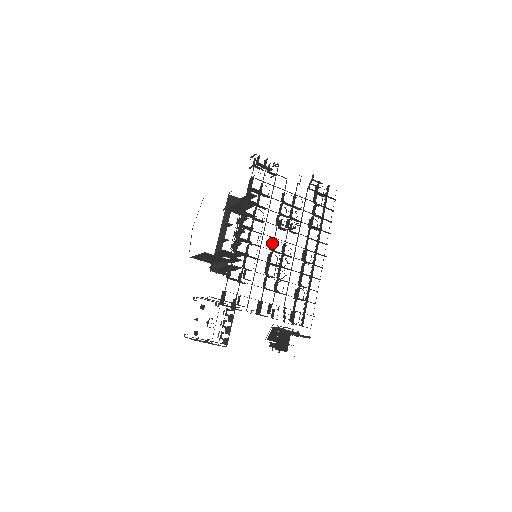
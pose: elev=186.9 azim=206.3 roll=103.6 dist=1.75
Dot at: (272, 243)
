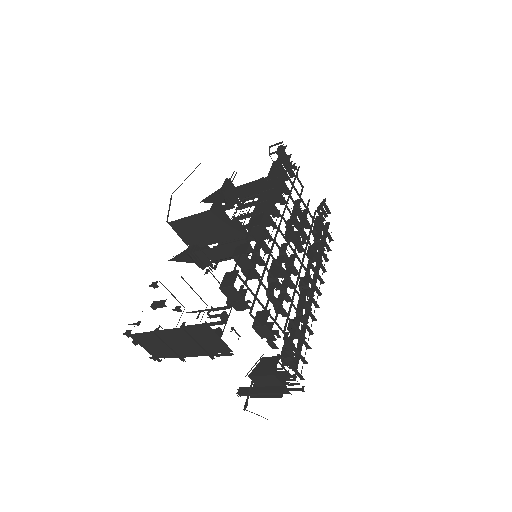
Dot at: (282, 246)
